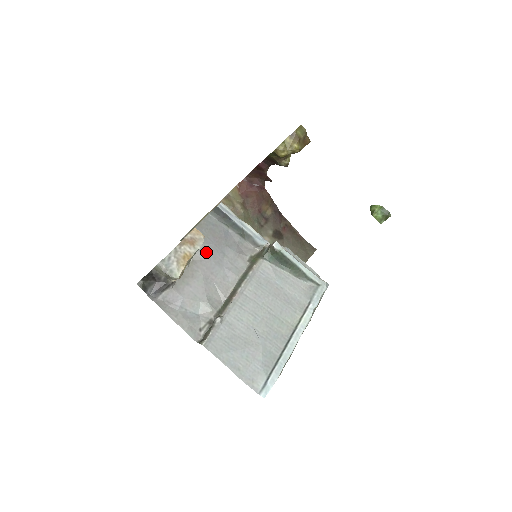
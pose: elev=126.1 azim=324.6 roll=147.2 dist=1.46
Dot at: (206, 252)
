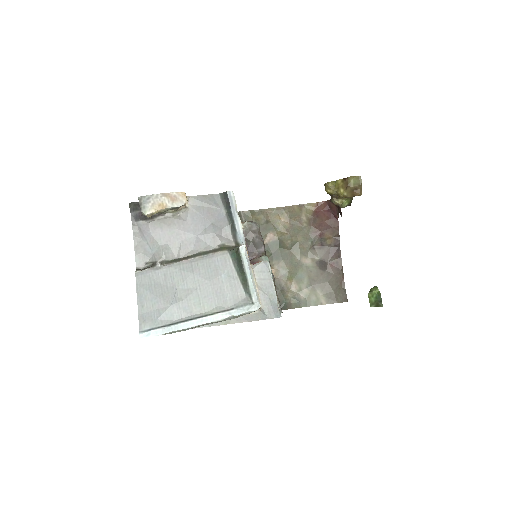
Dot at: (193, 217)
